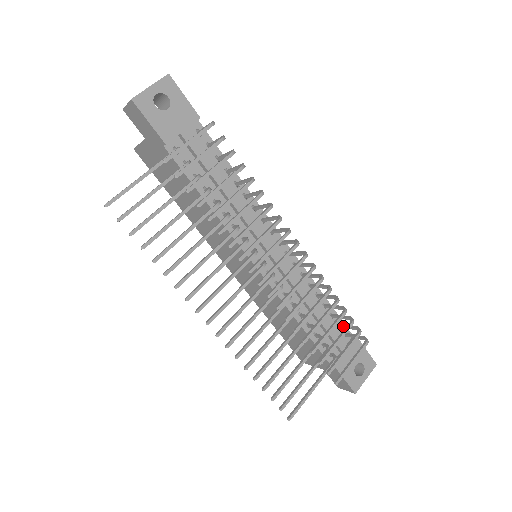
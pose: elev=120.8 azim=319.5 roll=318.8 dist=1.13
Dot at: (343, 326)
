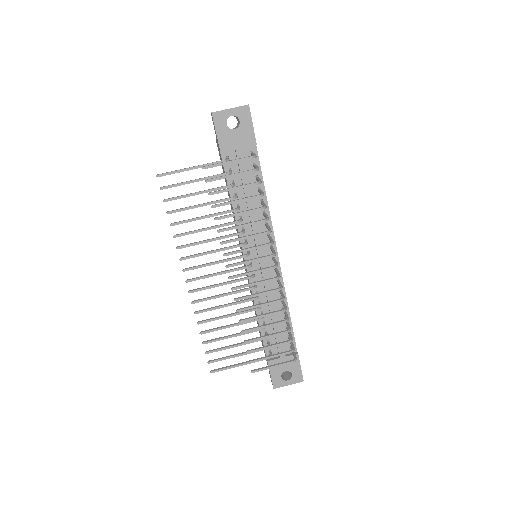
Dot at: occluded
